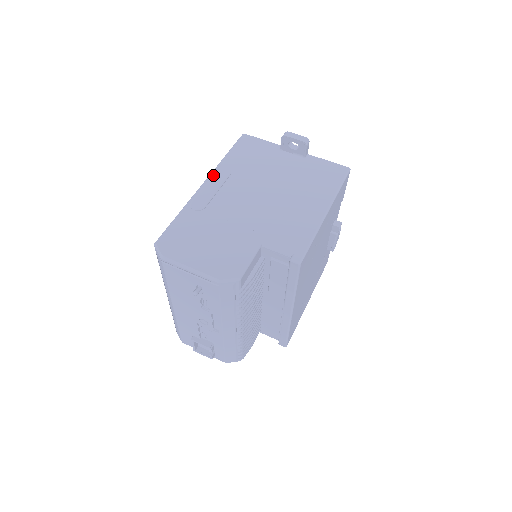
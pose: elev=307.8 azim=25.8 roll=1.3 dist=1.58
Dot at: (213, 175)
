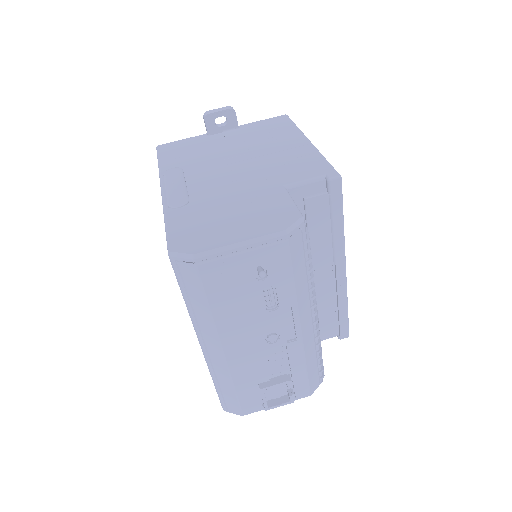
Dot at: (165, 178)
